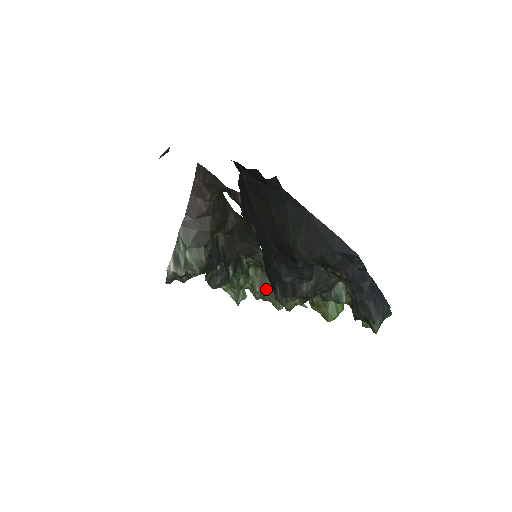
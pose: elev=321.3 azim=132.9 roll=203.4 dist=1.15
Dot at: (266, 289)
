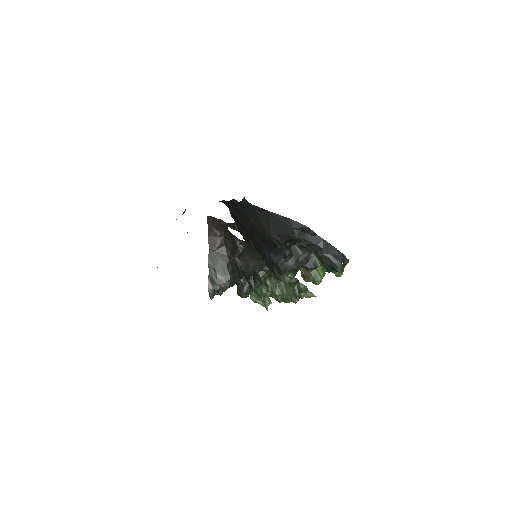
Dot at: (282, 291)
